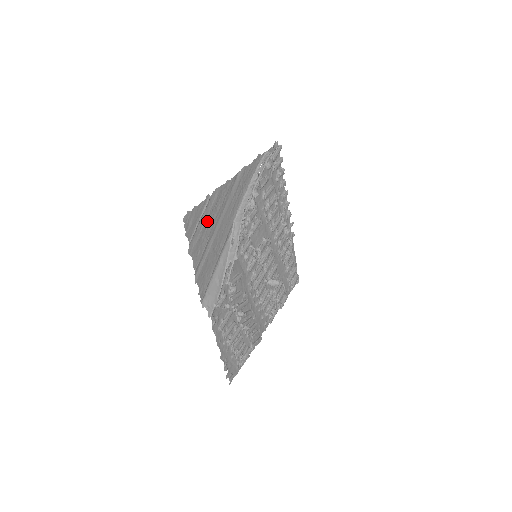
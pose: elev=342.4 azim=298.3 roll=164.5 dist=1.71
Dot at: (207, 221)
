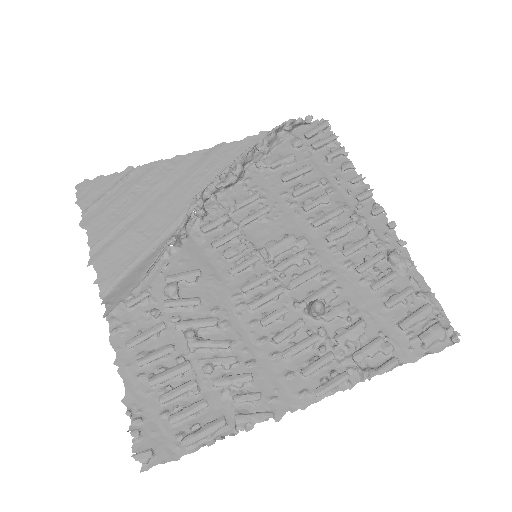
Dot at: (127, 195)
